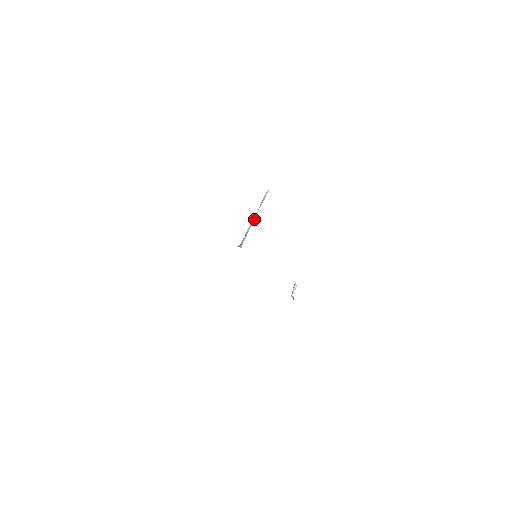
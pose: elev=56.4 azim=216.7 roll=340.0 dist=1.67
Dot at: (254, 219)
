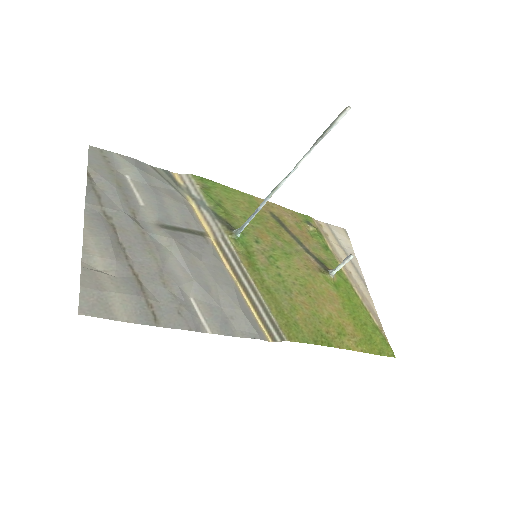
Dot at: (283, 181)
